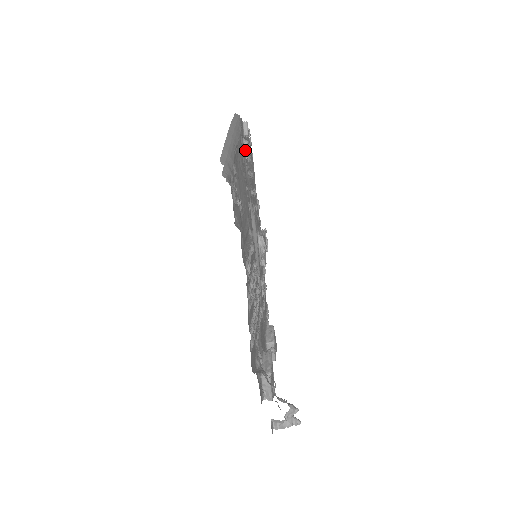
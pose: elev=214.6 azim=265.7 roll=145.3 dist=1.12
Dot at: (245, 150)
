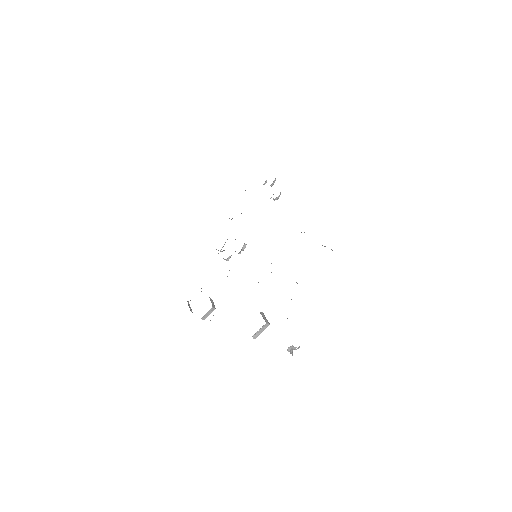
Dot at: (278, 196)
